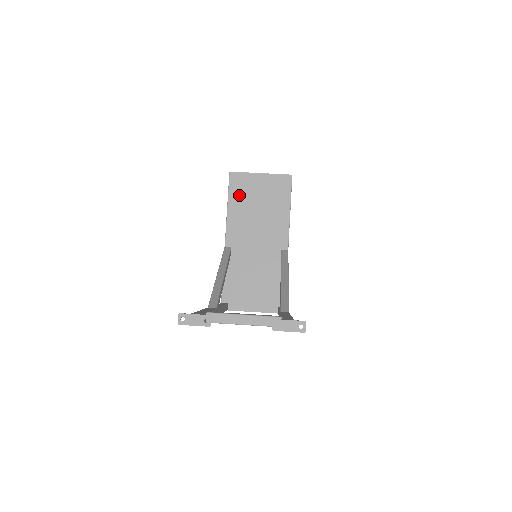
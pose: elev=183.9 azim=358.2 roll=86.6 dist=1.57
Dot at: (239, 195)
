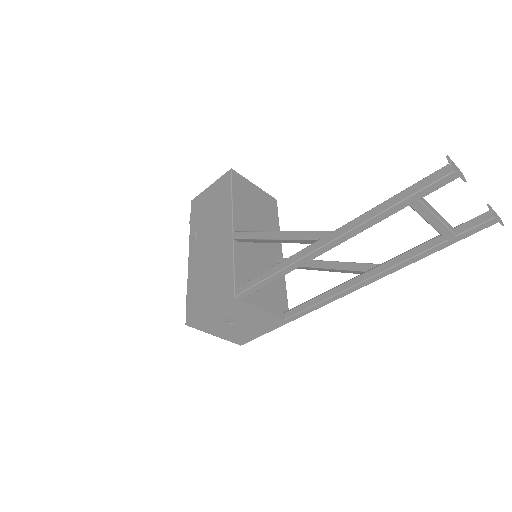
Dot at: (241, 192)
